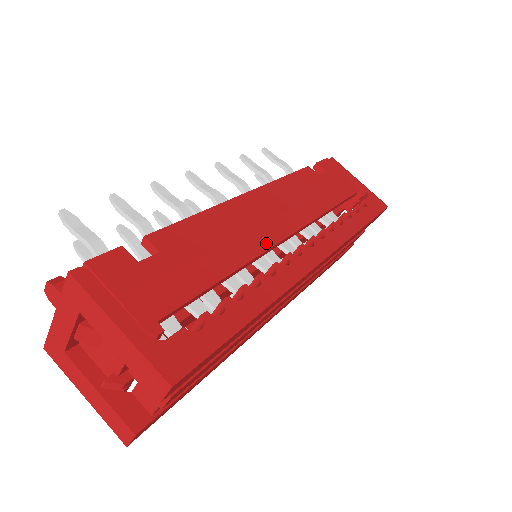
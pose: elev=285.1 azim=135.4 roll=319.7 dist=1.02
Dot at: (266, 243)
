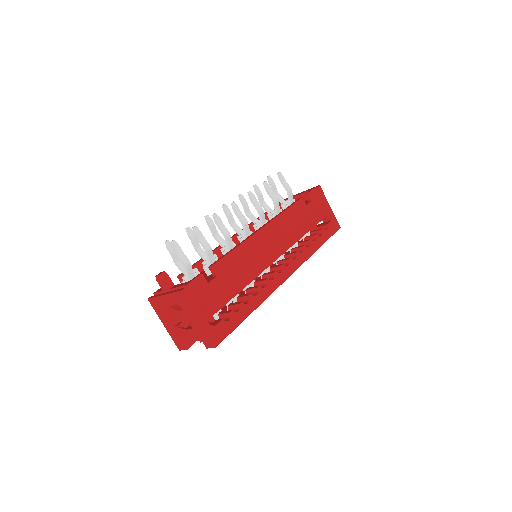
Dot at: (265, 265)
